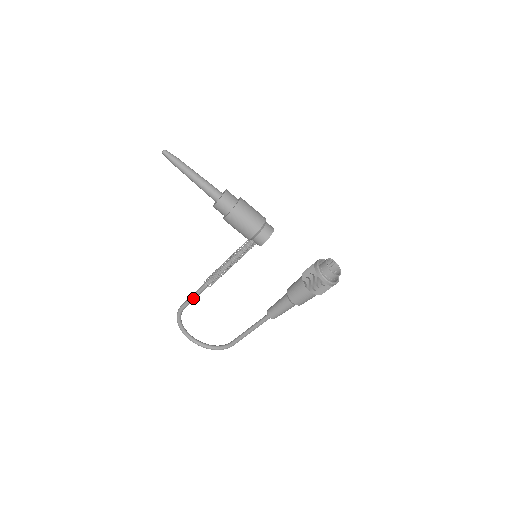
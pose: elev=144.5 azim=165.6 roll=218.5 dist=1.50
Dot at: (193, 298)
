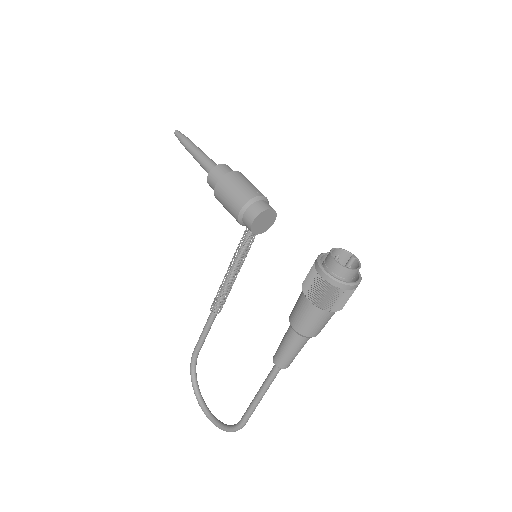
Dot at: (202, 335)
